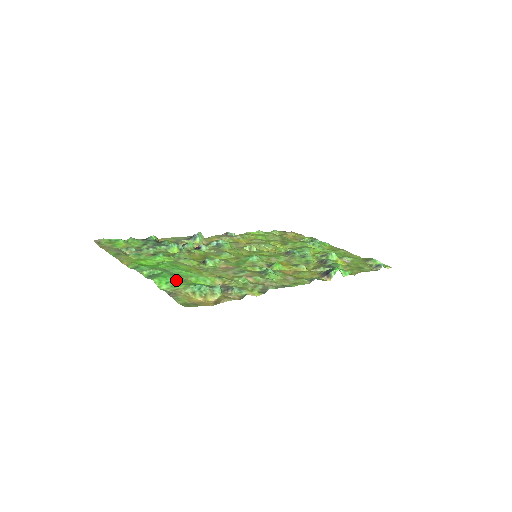
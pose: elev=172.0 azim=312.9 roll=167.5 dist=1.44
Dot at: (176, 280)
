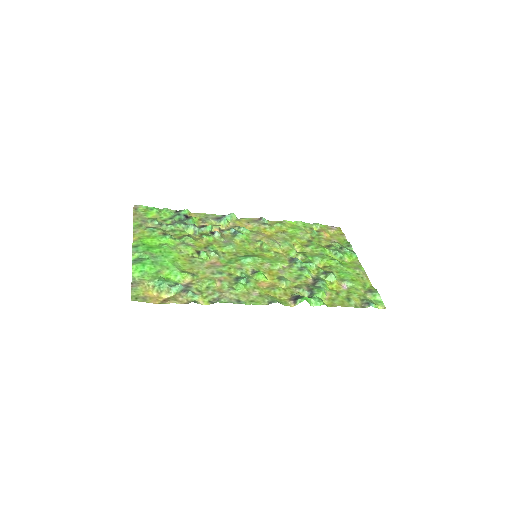
Dot at: (151, 270)
